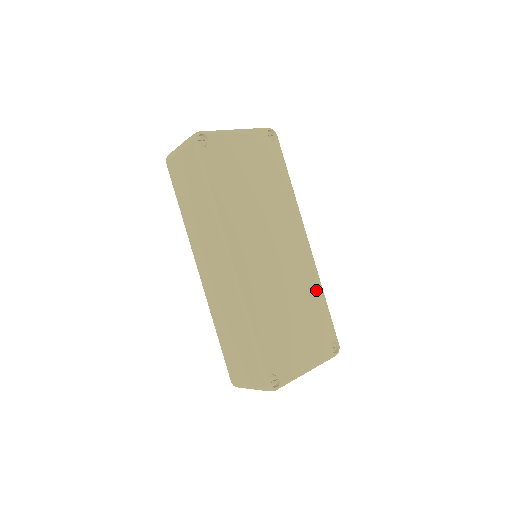
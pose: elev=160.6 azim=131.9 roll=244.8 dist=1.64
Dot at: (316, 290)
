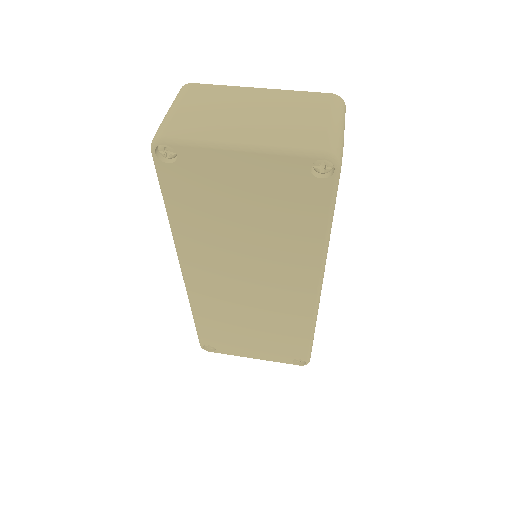
Dot at: (301, 328)
